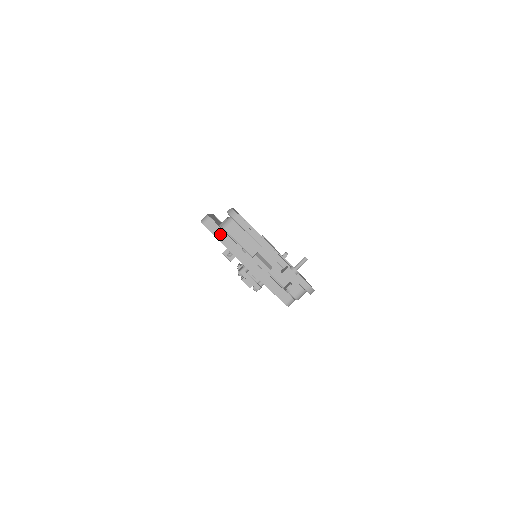
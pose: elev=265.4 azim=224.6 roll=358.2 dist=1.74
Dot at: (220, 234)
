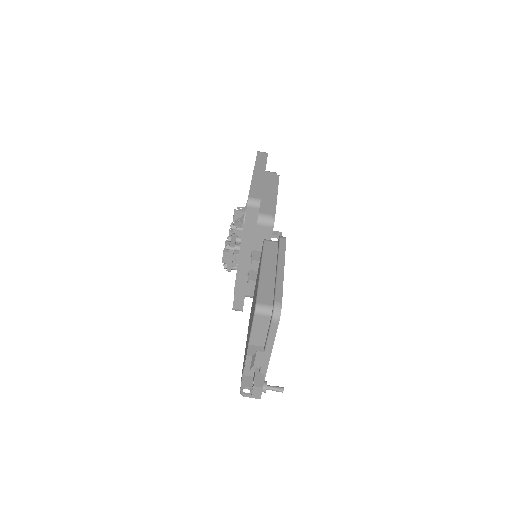
Dot at: (250, 226)
